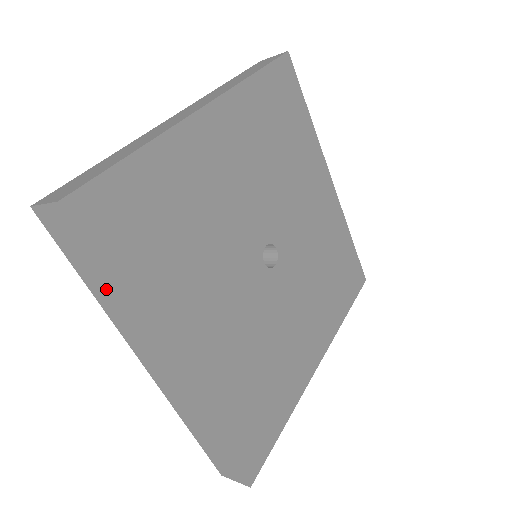
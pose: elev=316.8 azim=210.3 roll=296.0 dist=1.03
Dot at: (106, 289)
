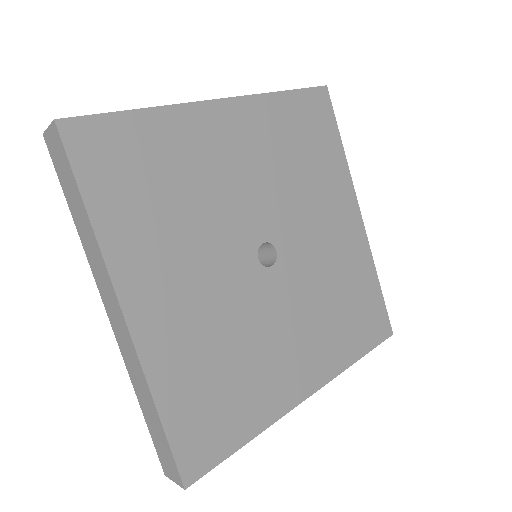
Dot at: (81, 214)
